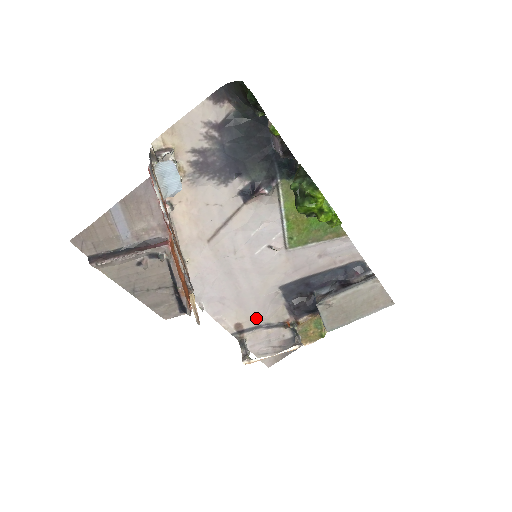
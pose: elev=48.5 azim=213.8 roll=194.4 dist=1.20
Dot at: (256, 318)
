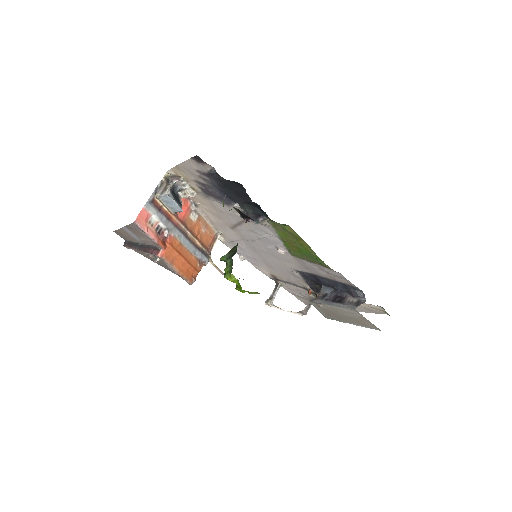
Dot at: (285, 278)
